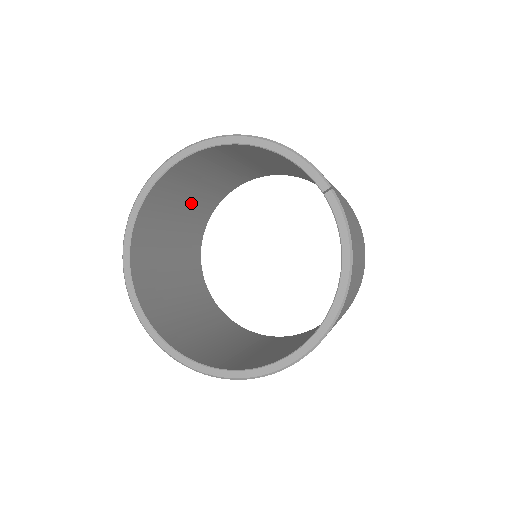
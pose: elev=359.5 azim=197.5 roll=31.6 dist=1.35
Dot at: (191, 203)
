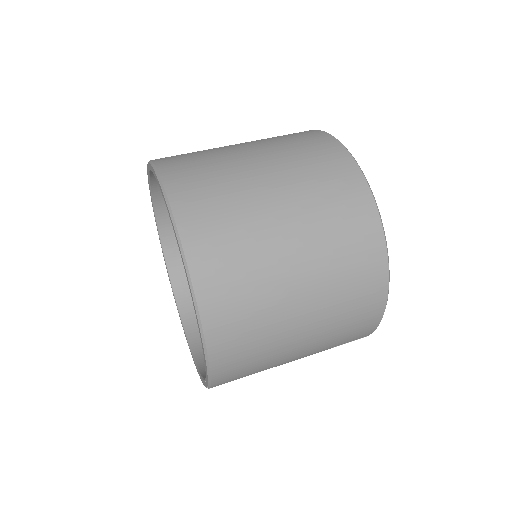
Dot at: occluded
